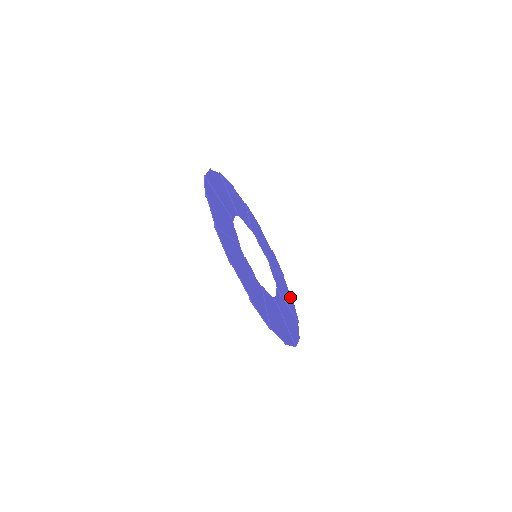
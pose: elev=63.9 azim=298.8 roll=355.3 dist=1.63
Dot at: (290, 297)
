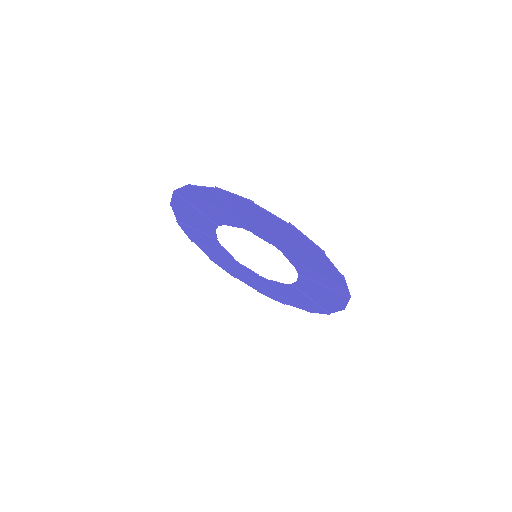
Dot at: (341, 292)
